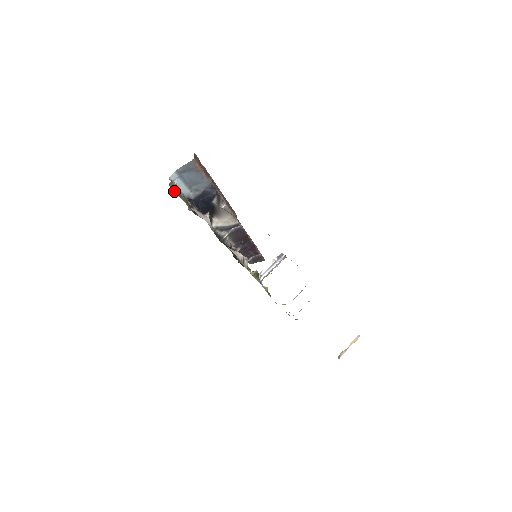
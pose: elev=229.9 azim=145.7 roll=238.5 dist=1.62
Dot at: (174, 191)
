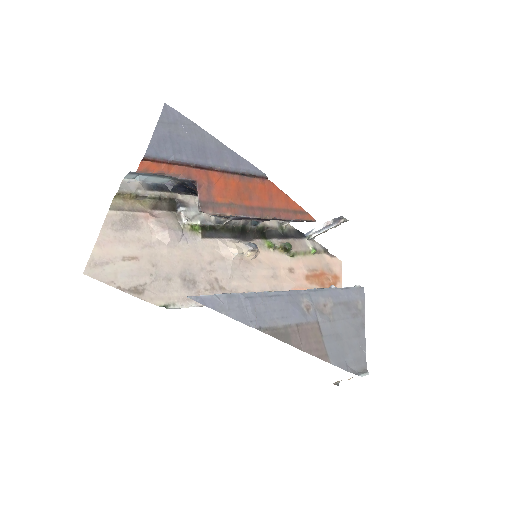
Dot at: (127, 199)
